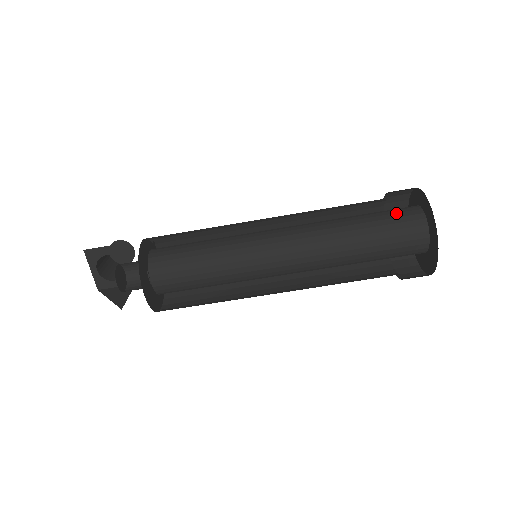
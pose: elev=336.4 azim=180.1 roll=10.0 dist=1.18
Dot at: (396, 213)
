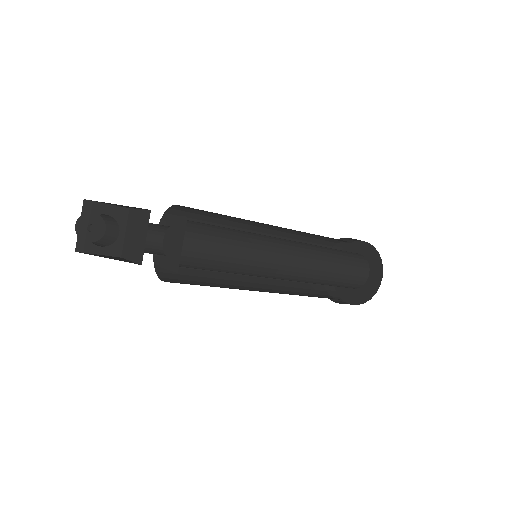
Dot at: (349, 252)
